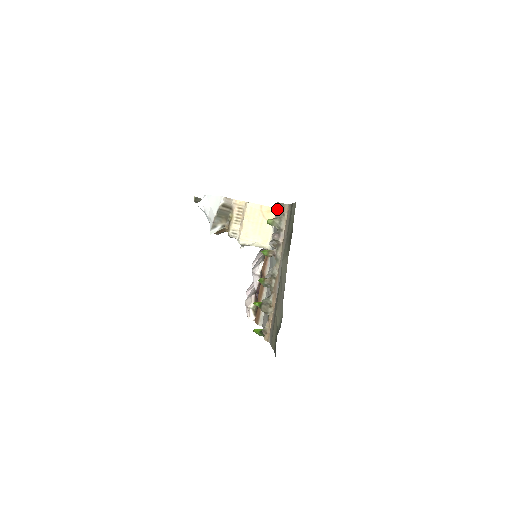
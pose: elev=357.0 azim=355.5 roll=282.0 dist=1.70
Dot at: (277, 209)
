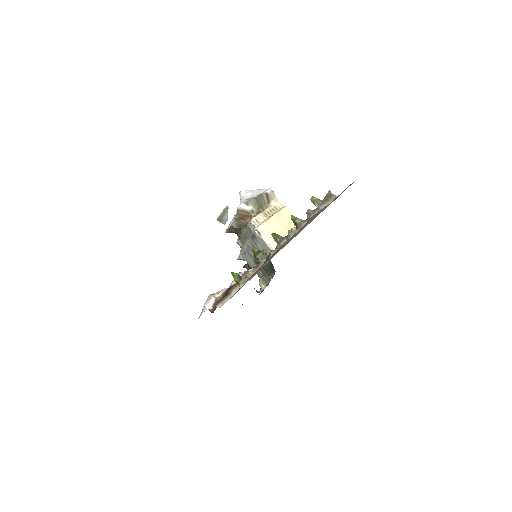
Dot at: occluded
